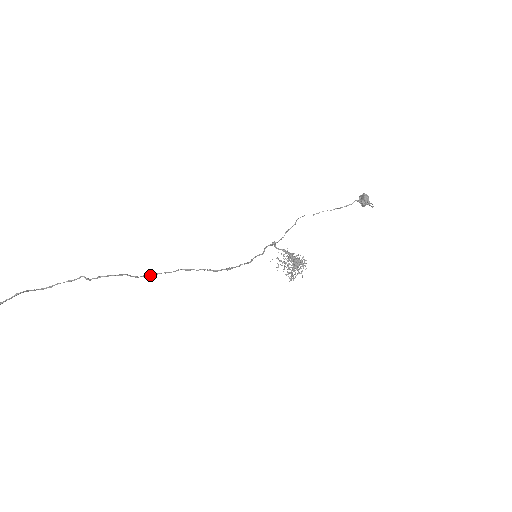
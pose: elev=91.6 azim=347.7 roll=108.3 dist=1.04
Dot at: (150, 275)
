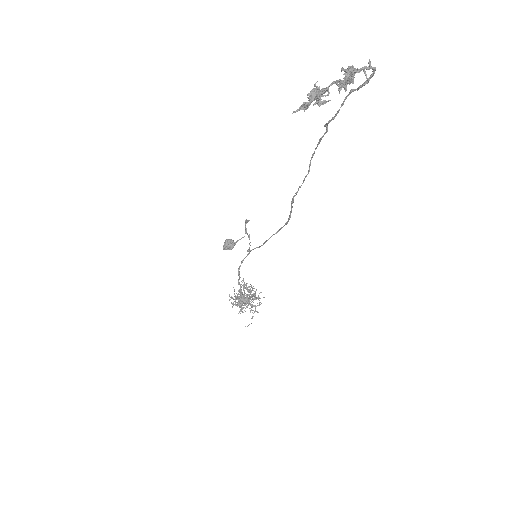
Dot at: (303, 181)
